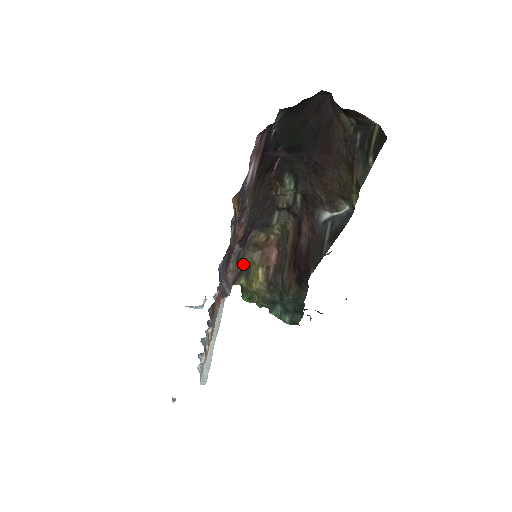
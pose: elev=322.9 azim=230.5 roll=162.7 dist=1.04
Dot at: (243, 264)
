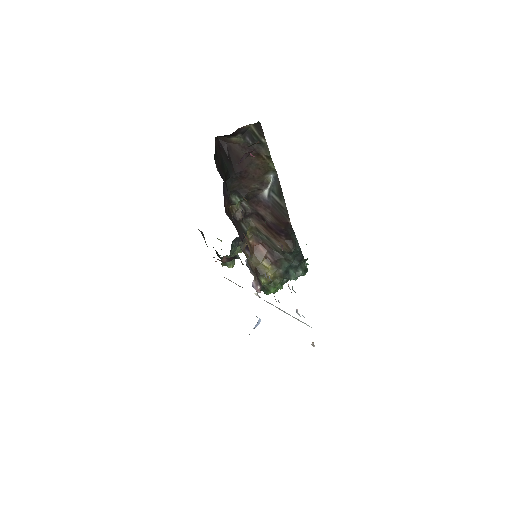
Dot at: (254, 270)
